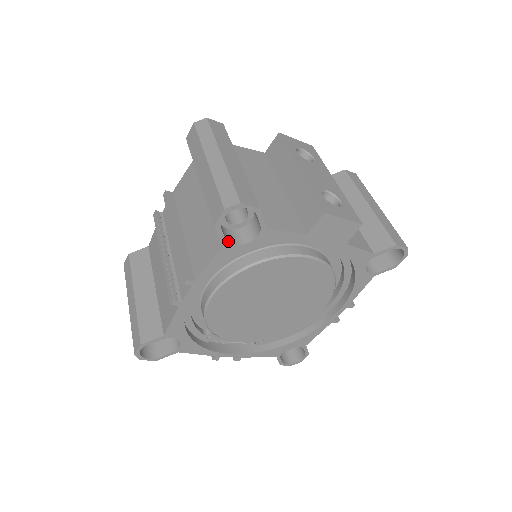
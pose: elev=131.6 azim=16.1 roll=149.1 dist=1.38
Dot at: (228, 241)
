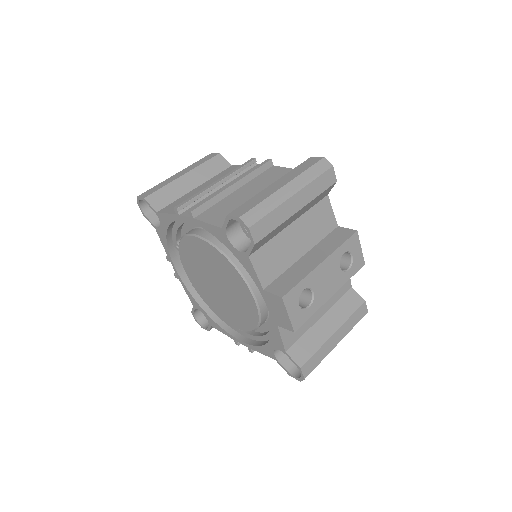
Dot at: (227, 230)
